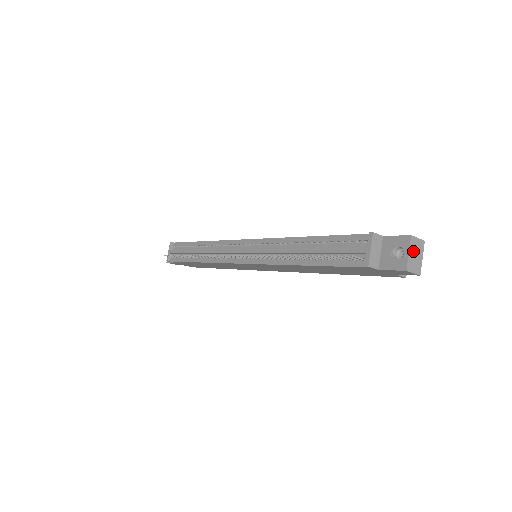
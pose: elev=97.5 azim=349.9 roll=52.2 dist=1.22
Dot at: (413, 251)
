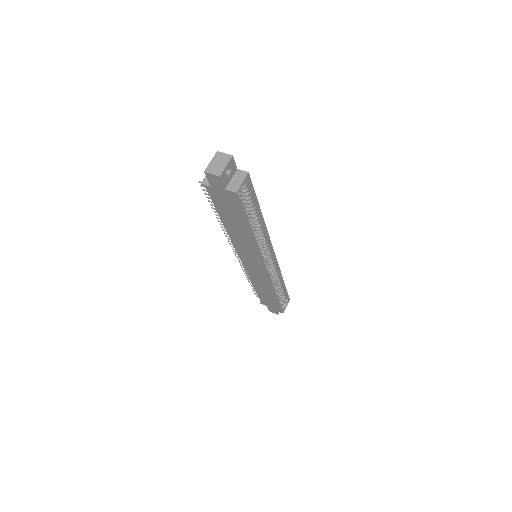
Dot at: (216, 161)
